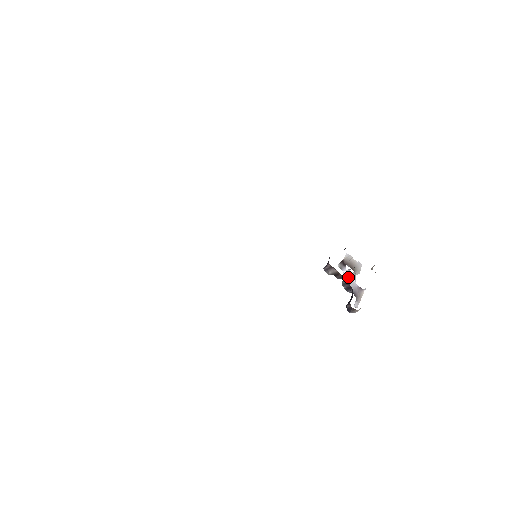
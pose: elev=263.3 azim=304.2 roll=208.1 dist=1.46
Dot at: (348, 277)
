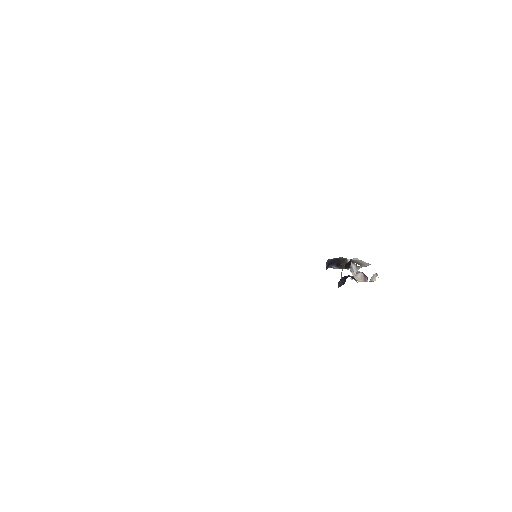
Dot at: (351, 267)
